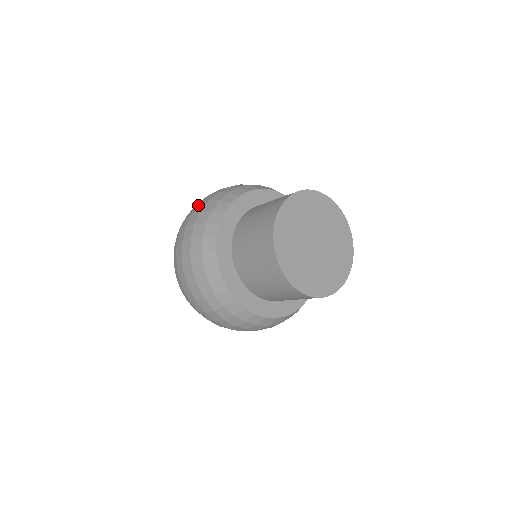
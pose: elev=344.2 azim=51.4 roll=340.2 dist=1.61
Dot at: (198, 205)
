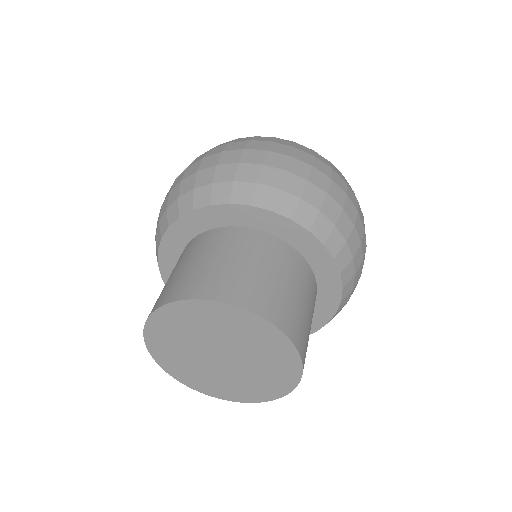
Dot at: (197, 161)
